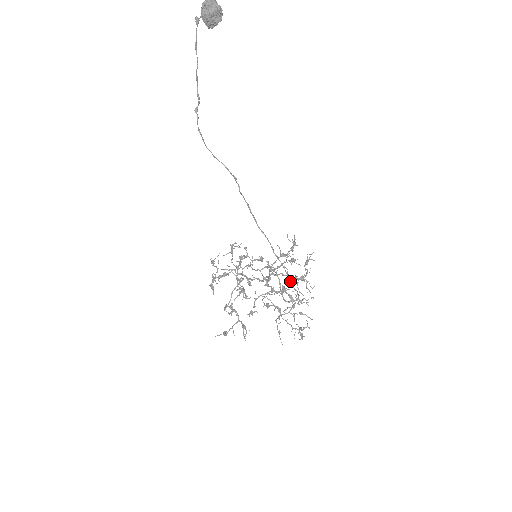
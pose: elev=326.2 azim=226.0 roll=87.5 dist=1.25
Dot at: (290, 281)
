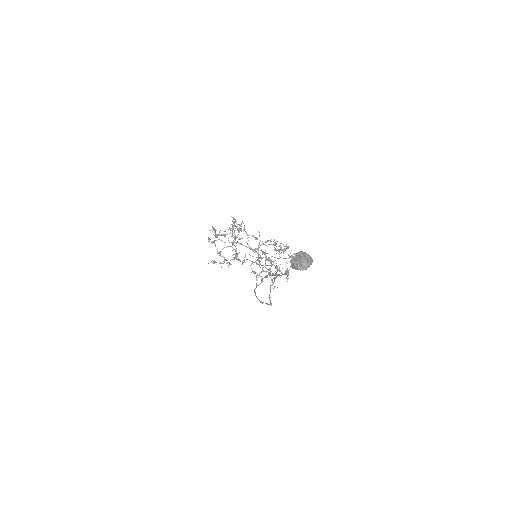
Dot at: occluded
